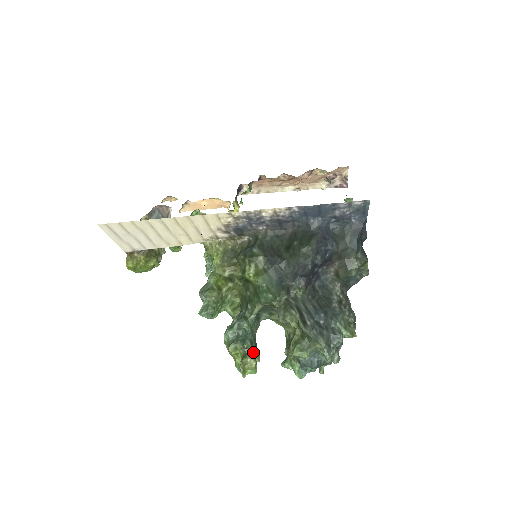
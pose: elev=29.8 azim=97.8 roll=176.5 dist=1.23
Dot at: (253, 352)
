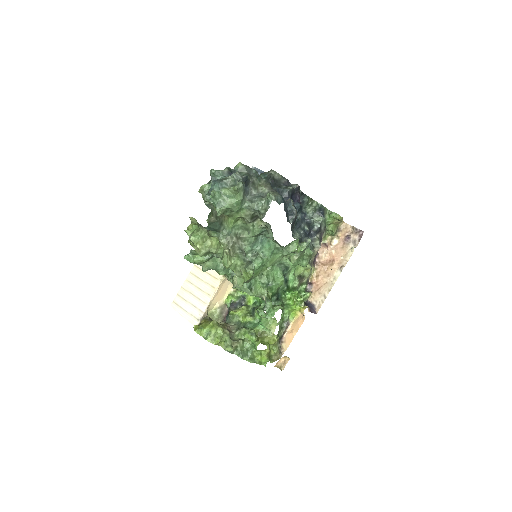
Dot at: (192, 222)
